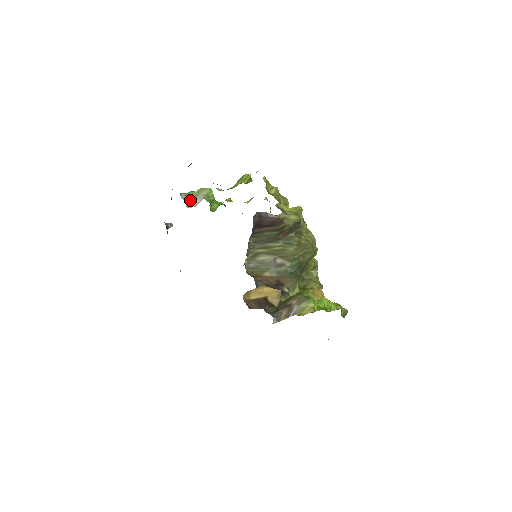
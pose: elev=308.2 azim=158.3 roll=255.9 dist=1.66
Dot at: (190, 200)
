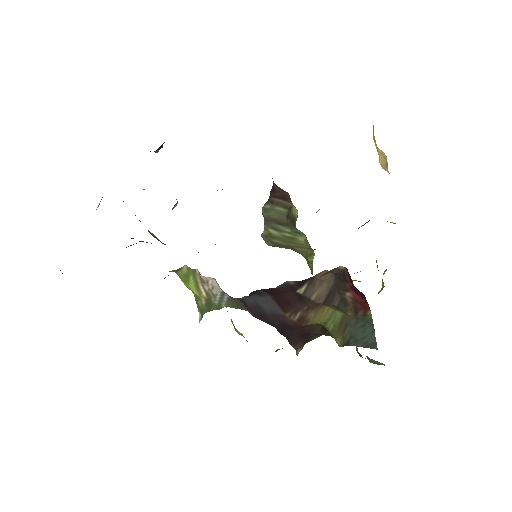
Dot at: occluded
